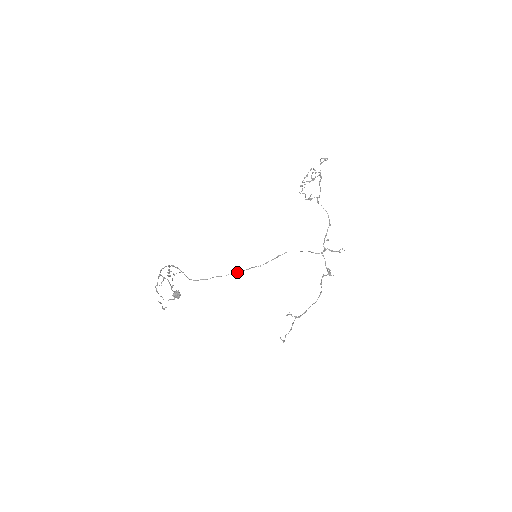
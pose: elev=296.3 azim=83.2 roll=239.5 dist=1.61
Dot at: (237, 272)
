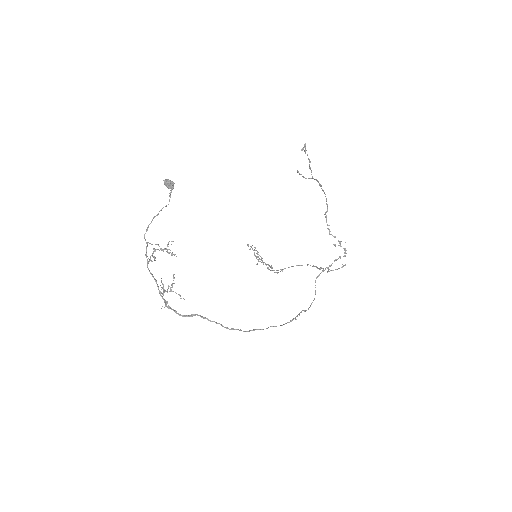
Dot at: occluded
